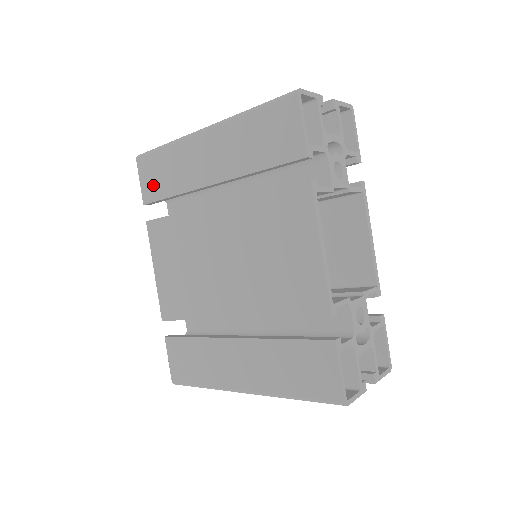
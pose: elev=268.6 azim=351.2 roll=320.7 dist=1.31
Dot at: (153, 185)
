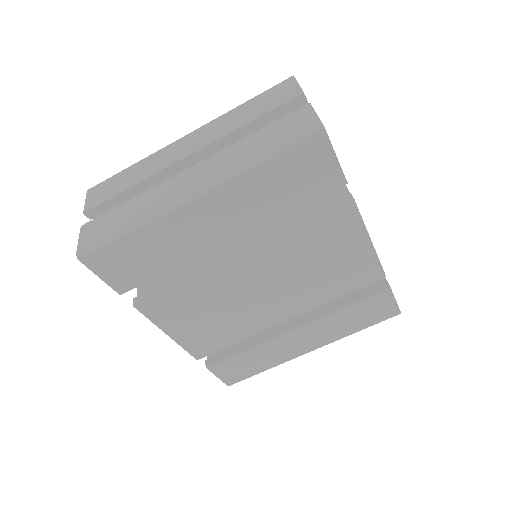
Dot at: (128, 274)
